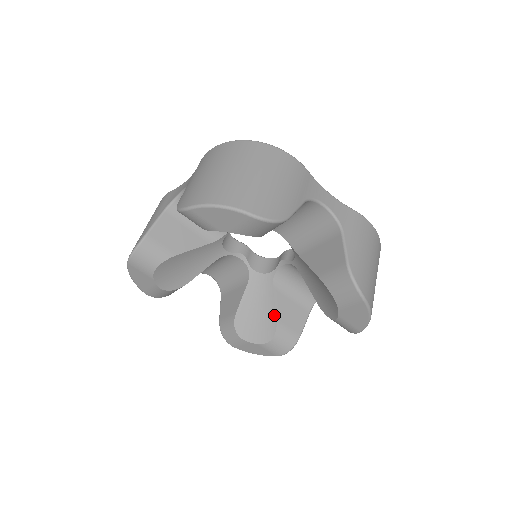
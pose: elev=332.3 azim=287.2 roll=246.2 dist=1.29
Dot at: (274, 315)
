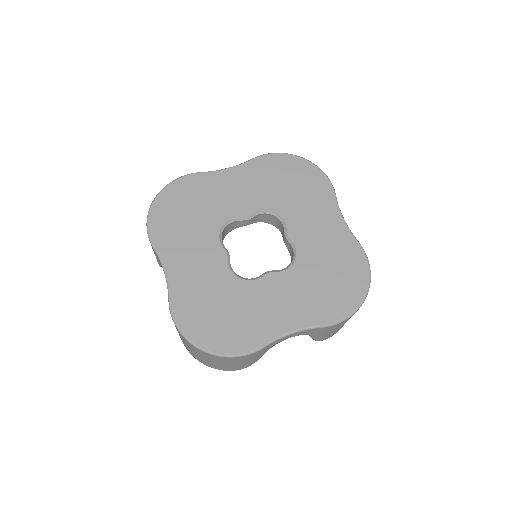
Dot at: occluded
